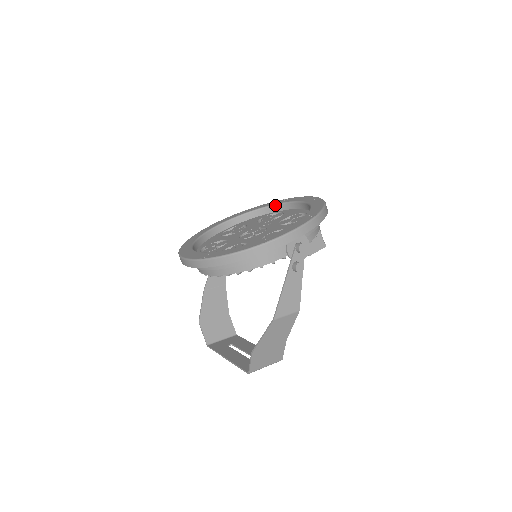
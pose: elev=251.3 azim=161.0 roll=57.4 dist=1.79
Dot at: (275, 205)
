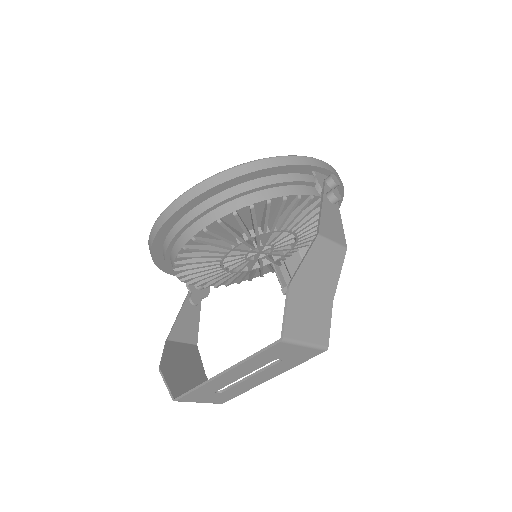
Dot at: occluded
